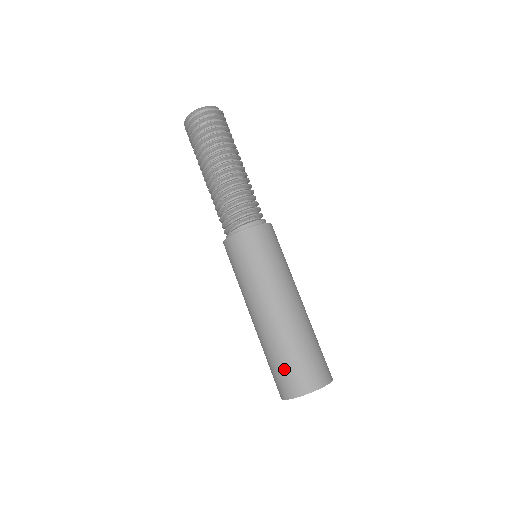
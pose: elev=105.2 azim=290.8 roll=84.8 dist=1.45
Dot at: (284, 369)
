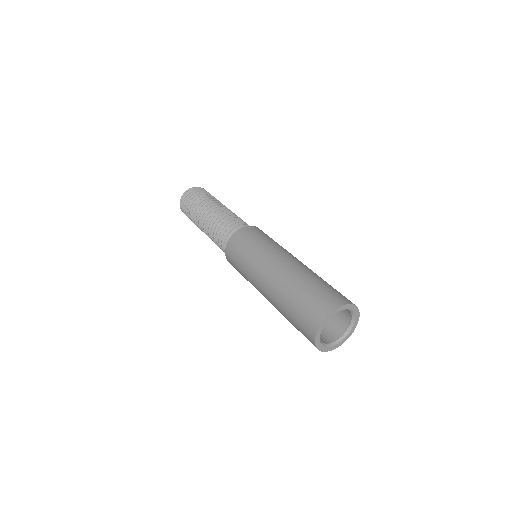
Dot at: (301, 308)
